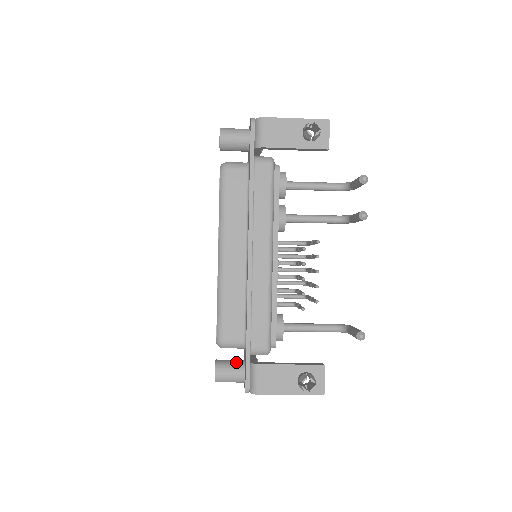
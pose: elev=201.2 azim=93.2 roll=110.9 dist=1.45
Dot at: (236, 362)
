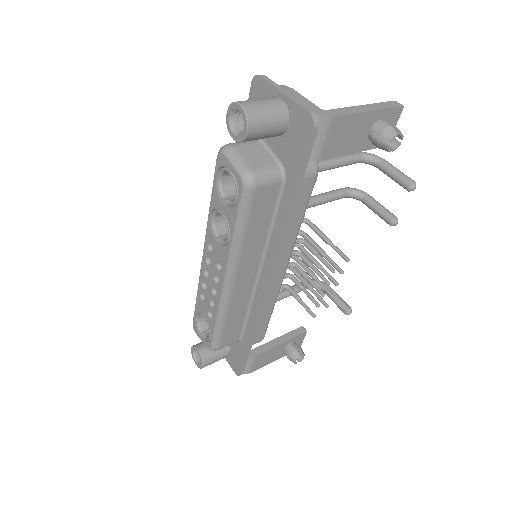
Dot at: occluded
